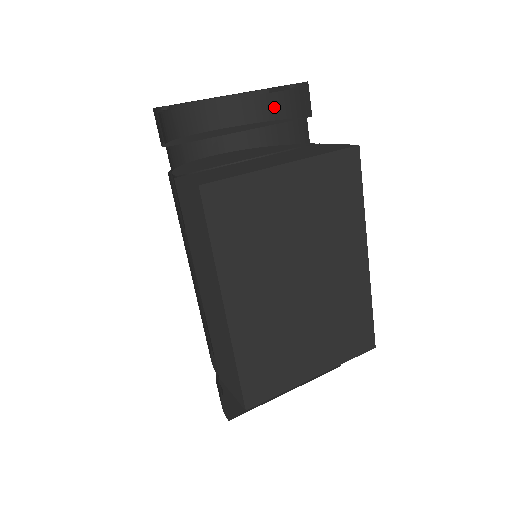
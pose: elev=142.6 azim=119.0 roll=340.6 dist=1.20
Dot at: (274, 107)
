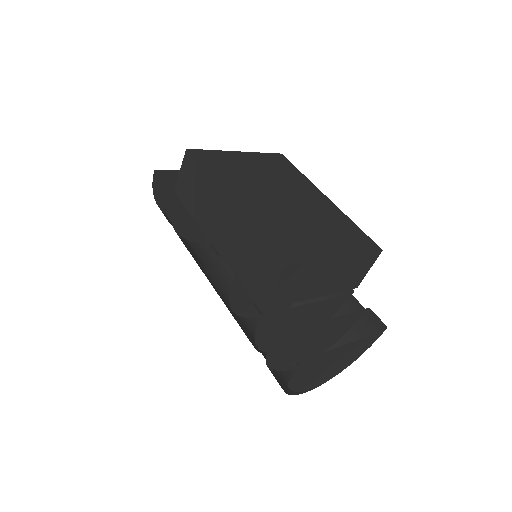
Dot at: occluded
